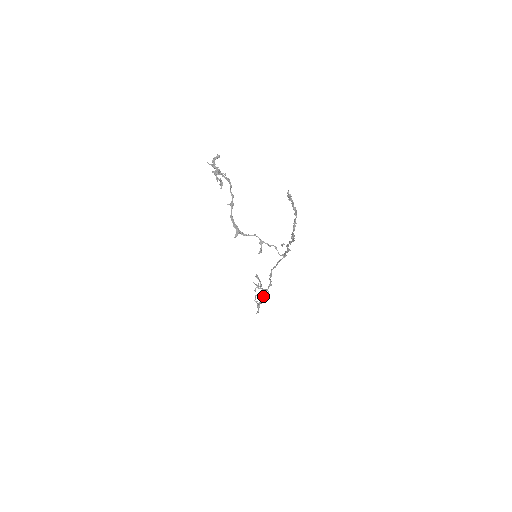
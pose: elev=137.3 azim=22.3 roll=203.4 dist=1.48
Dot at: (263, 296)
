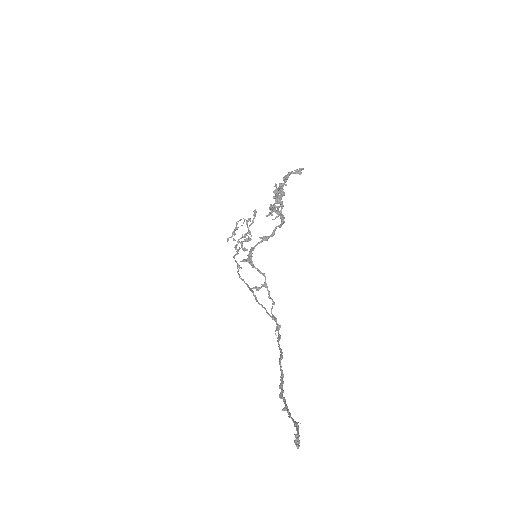
Dot at: (237, 267)
